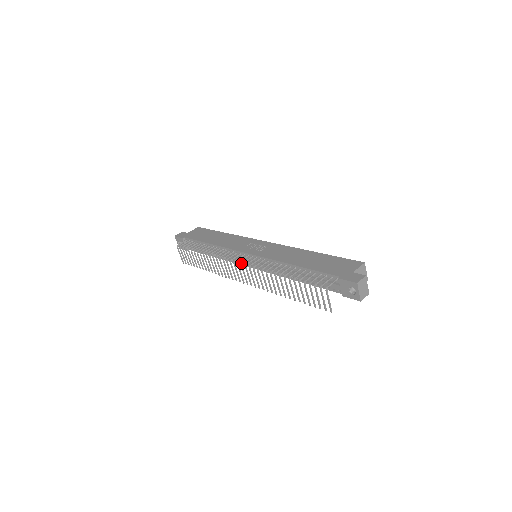
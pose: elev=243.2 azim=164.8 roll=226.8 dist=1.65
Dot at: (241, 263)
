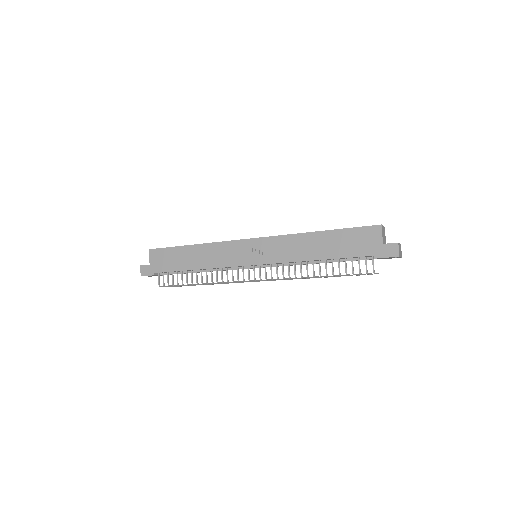
Dot at: occluded
